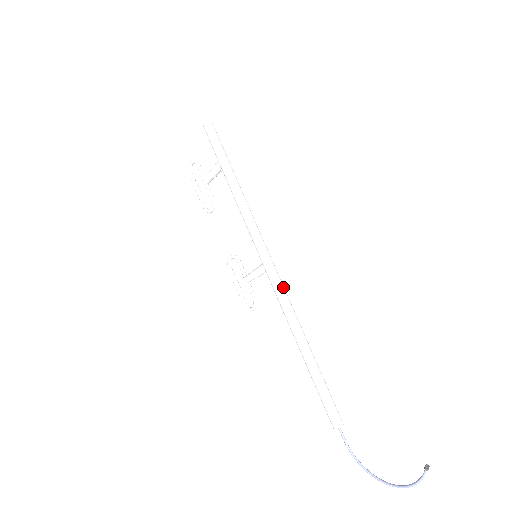
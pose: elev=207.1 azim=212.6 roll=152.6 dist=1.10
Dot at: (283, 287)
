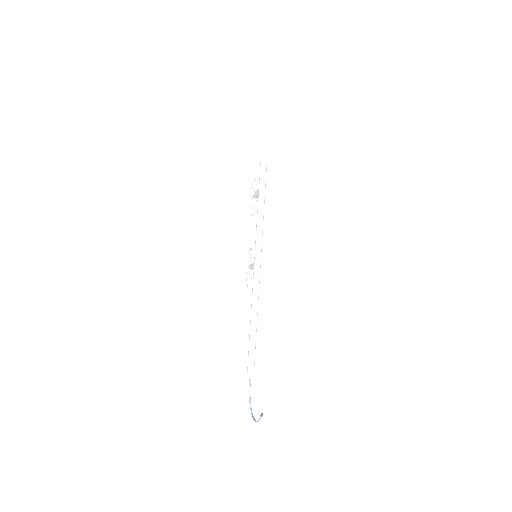
Dot at: (258, 282)
